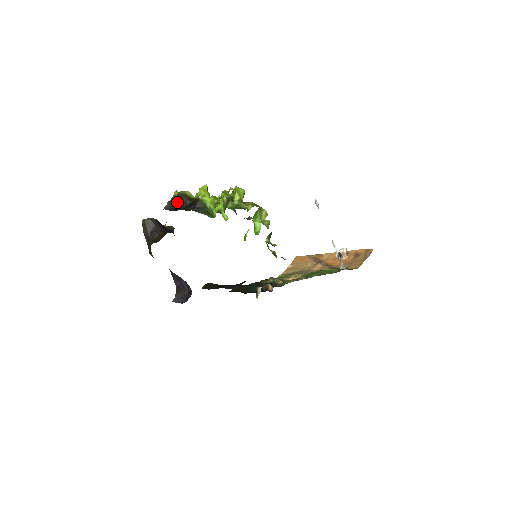
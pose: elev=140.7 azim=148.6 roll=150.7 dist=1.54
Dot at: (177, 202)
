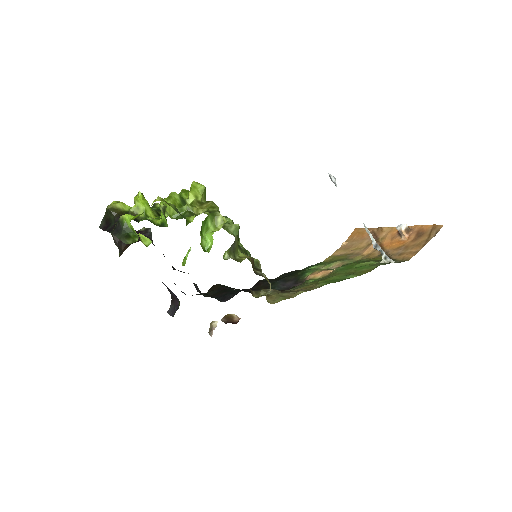
Dot at: (108, 218)
